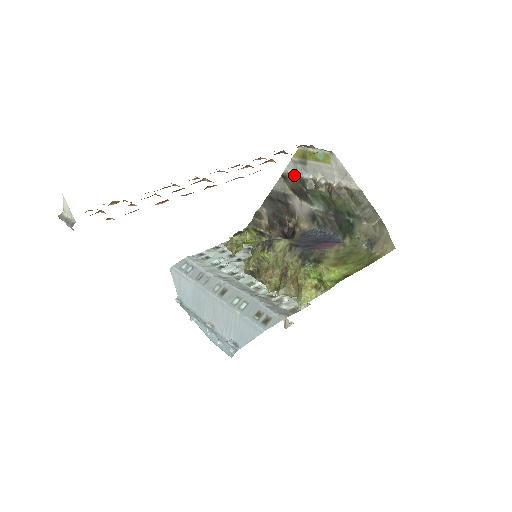
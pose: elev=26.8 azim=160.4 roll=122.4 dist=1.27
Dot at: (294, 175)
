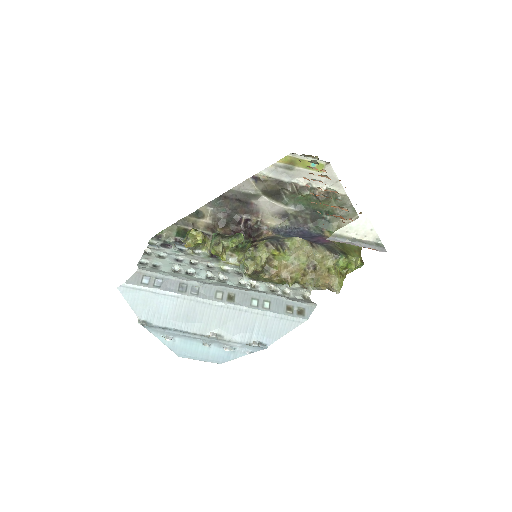
Dot at: (273, 178)
